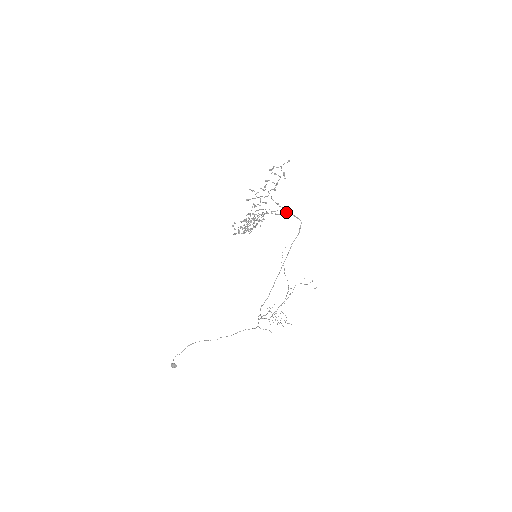
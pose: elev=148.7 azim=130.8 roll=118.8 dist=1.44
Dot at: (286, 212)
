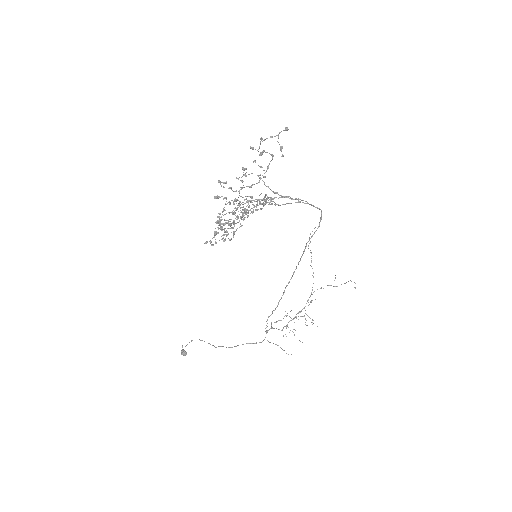
Dot at: (296, 199)
